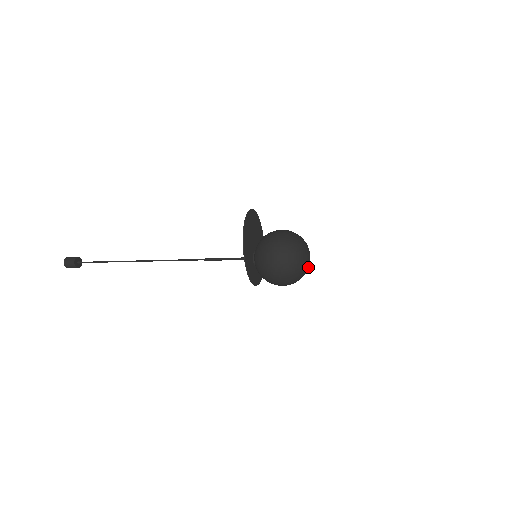
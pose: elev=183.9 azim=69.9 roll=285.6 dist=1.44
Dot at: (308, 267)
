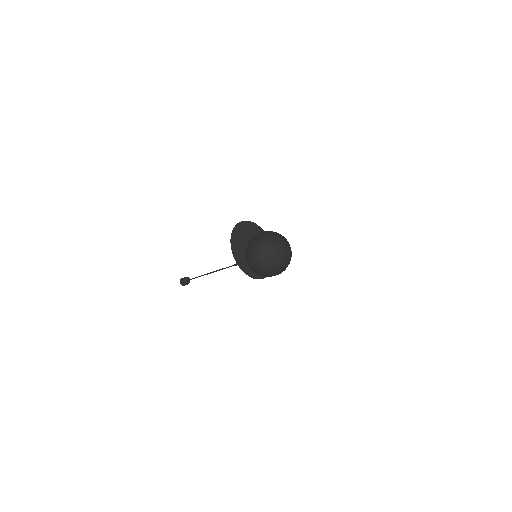
Dot at: (284, 258)
